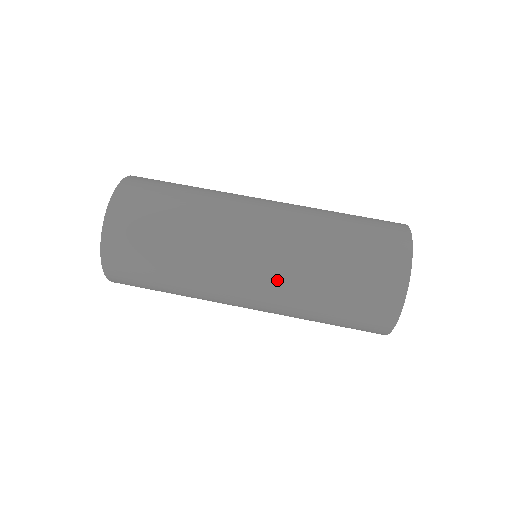
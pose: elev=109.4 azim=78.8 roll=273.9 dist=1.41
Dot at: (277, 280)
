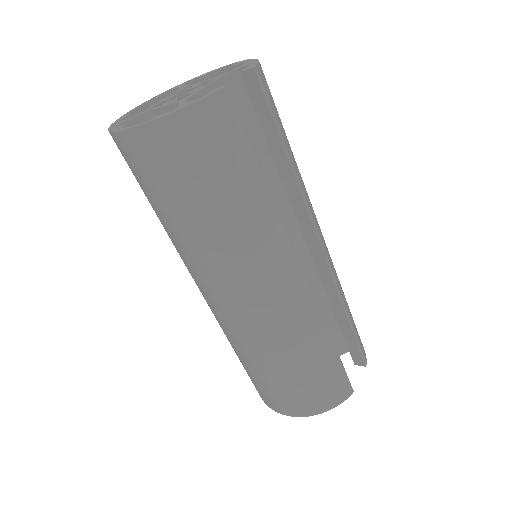
Dot at: (212, 312)
